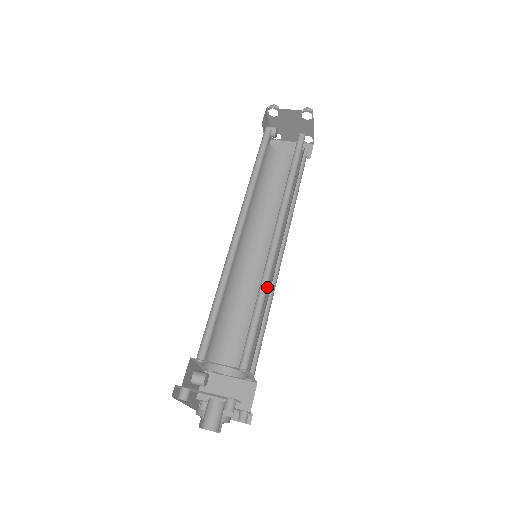
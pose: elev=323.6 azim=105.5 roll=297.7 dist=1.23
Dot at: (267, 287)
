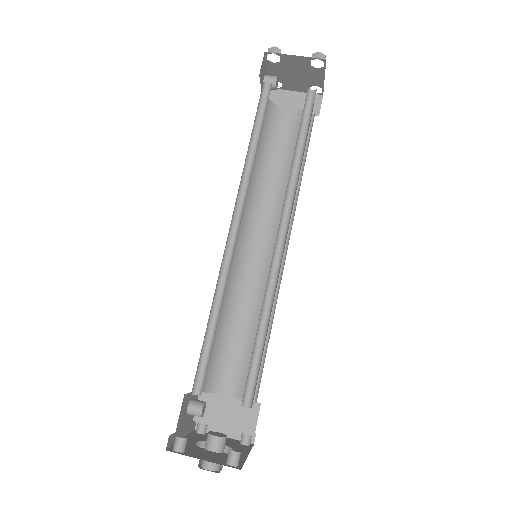
Dot at: (271, 303)
